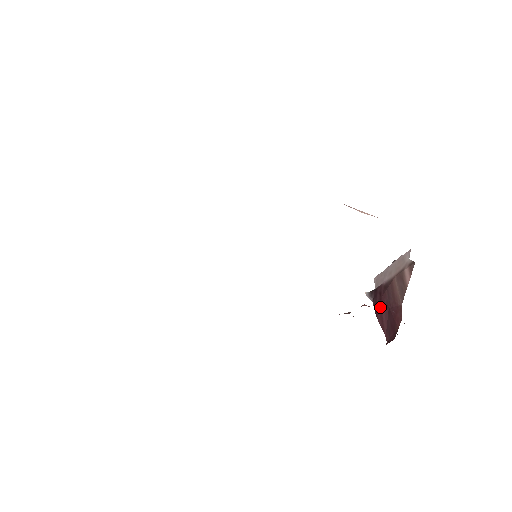
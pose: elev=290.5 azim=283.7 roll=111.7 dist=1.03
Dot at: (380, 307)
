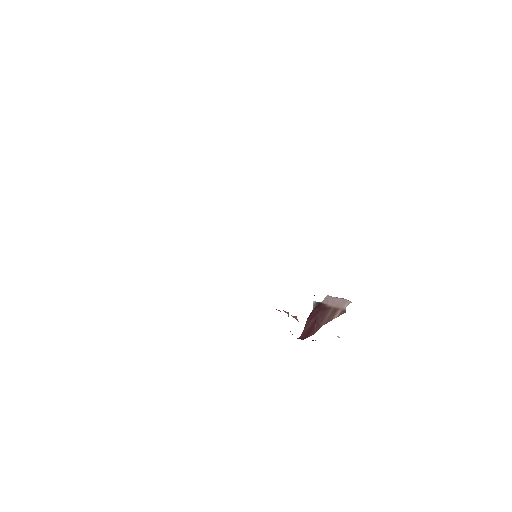
Dot at: (313, 316)
